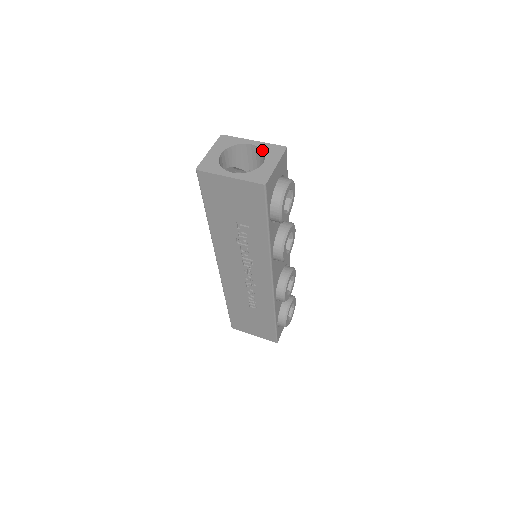
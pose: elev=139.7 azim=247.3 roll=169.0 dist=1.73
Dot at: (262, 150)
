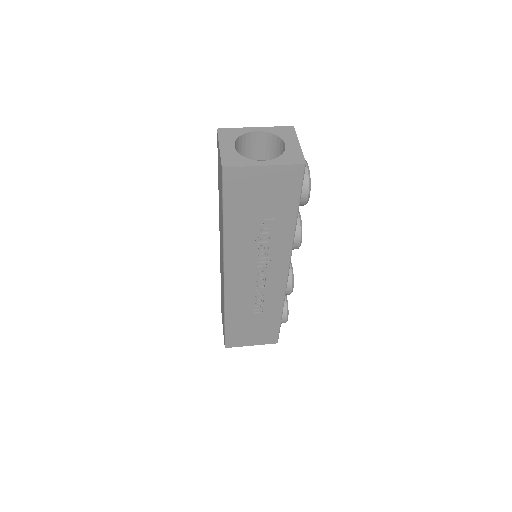
Dot at: (273, 134)
